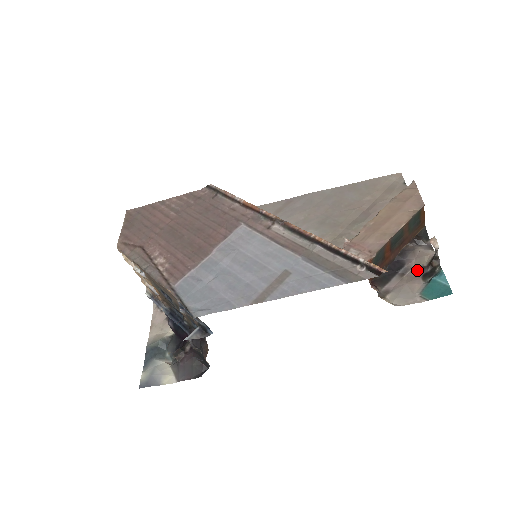
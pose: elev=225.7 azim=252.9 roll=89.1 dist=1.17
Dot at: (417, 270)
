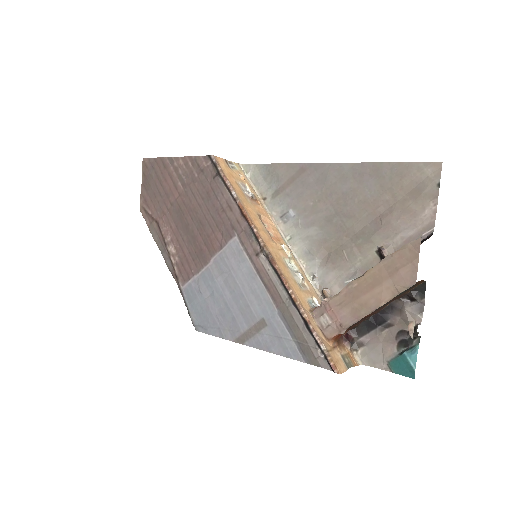
Dot at: (397, 331)
